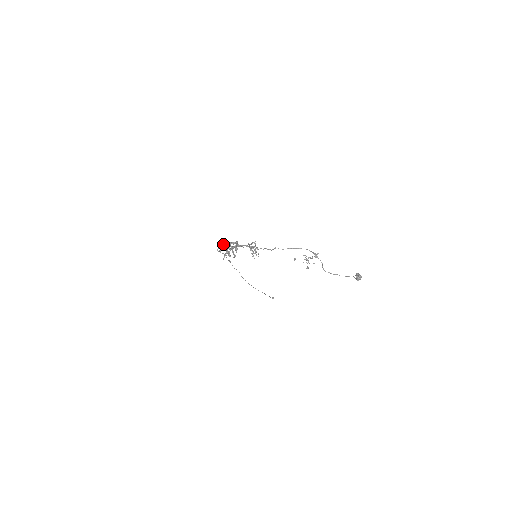
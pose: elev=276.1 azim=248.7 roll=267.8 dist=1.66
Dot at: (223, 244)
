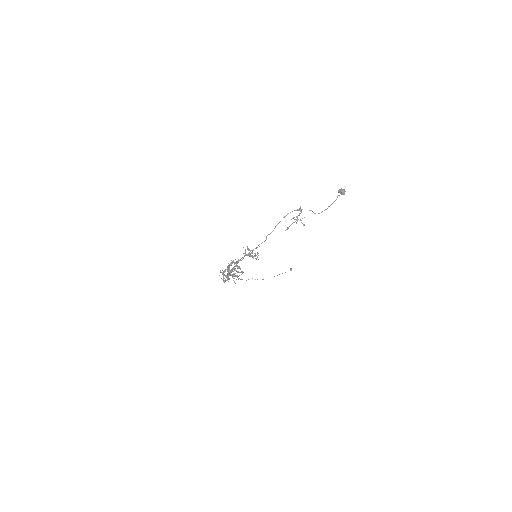
Dot at: (223, 273)
